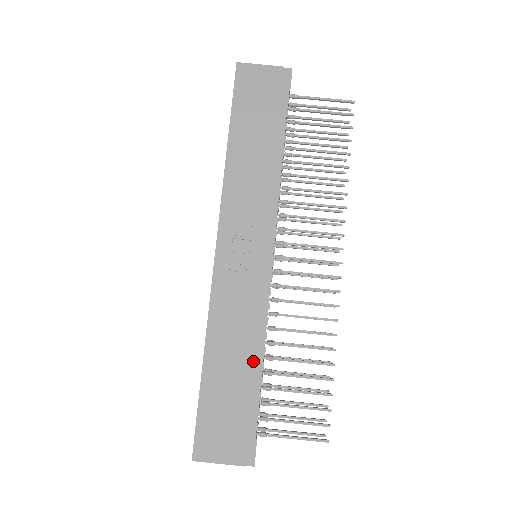
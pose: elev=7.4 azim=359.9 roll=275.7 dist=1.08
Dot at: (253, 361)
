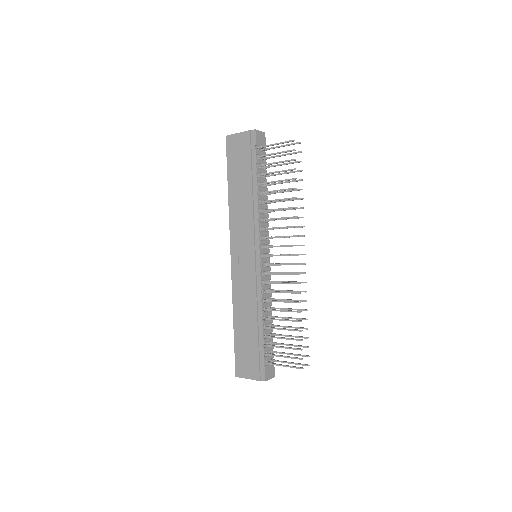
Dot at: (256, 321)
